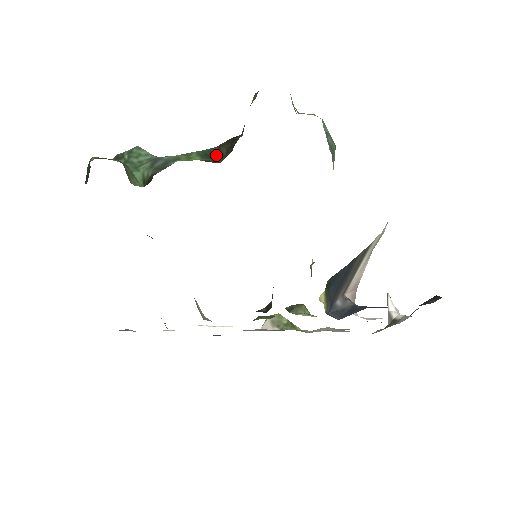
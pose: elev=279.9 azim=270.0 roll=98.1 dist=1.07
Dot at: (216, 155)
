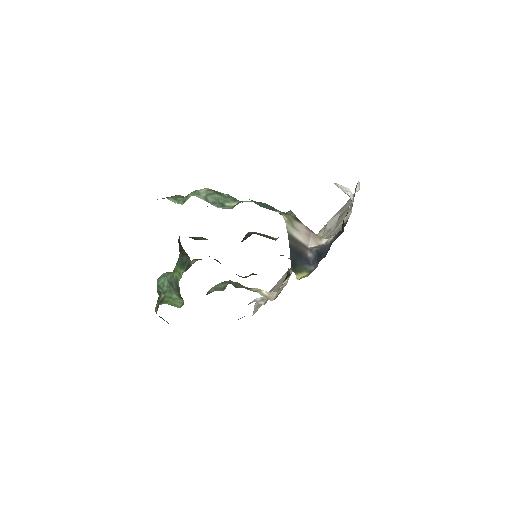
Dot at: (185, 259)
